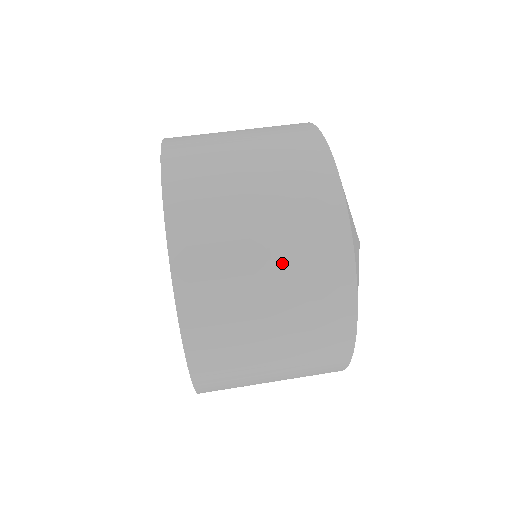
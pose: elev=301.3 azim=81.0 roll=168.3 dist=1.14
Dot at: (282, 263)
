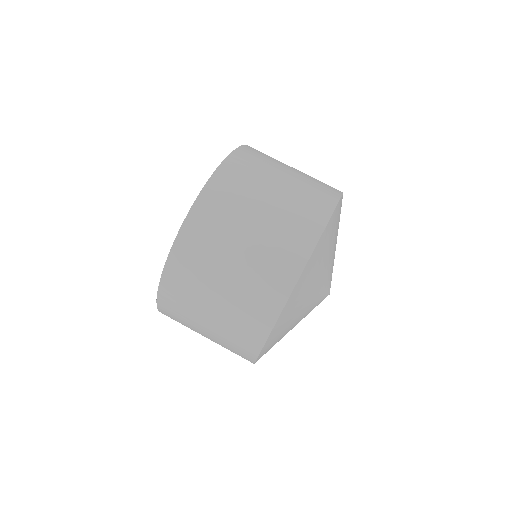
Dot at: (215, 342)
